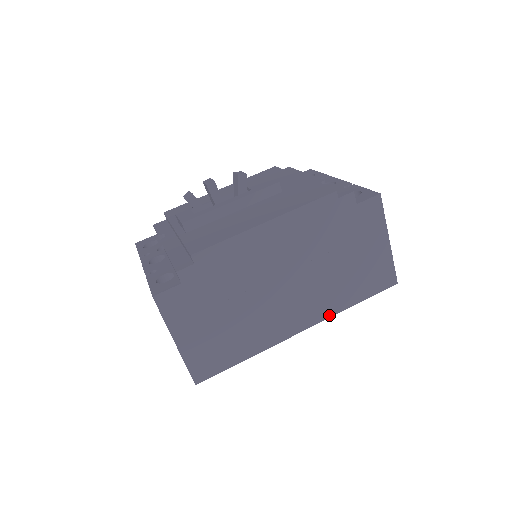
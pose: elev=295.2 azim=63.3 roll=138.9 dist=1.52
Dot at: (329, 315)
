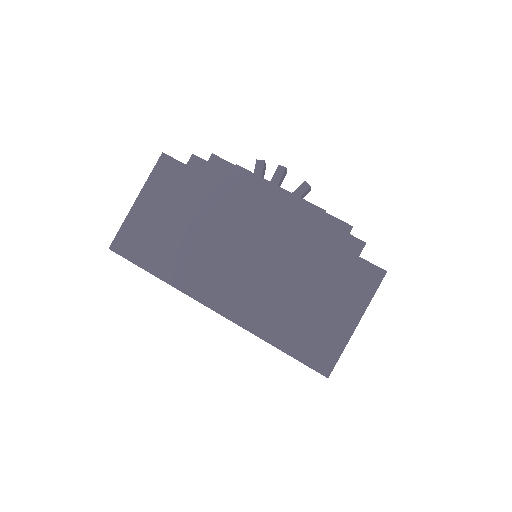
Dot at: (246, 326)
